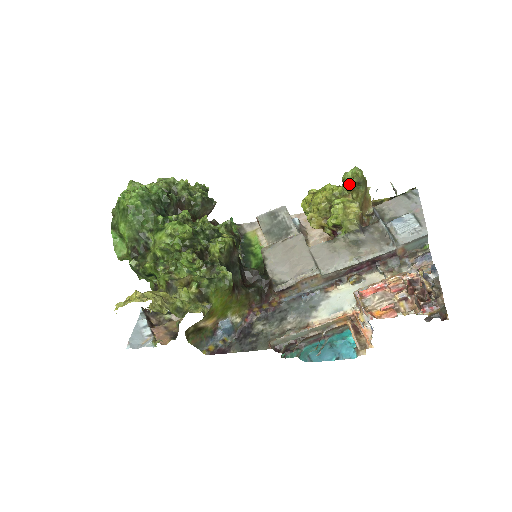
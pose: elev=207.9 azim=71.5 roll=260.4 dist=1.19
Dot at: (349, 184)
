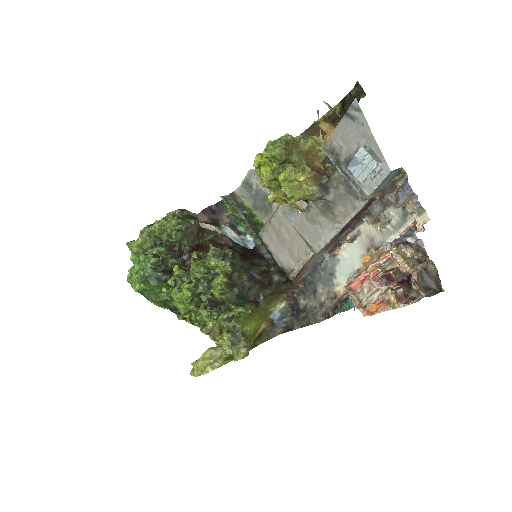
Dot at: (276, 163)
